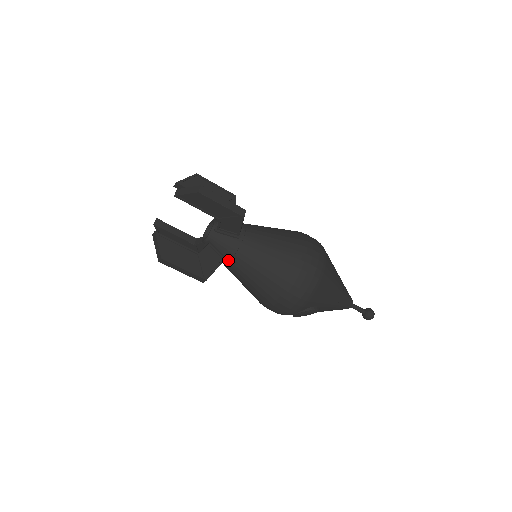
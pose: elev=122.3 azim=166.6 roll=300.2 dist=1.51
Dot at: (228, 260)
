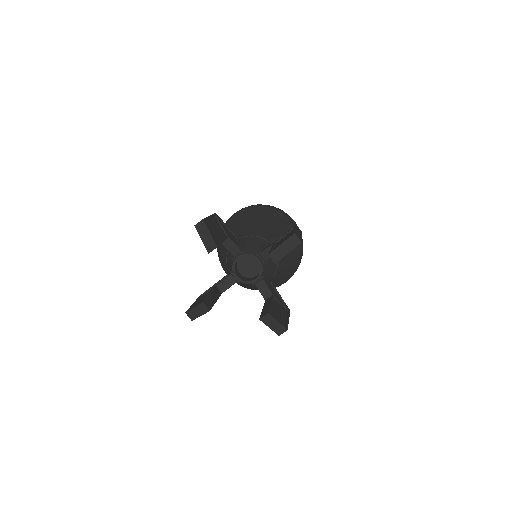
Dot at: (270, 279)
